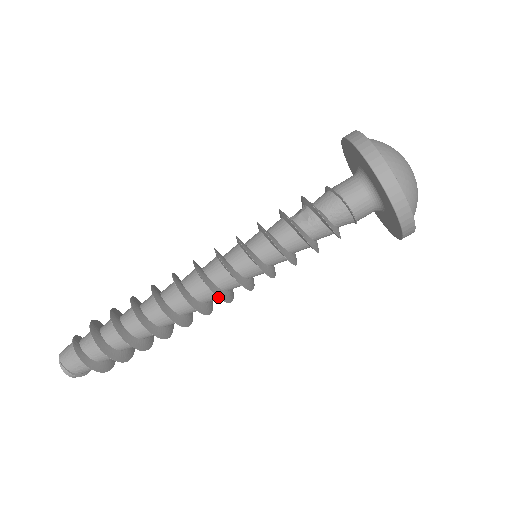
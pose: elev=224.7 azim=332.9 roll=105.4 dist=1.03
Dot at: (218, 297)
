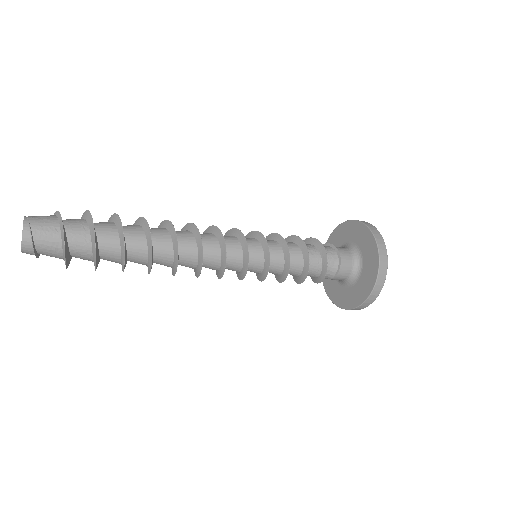
Dot at: occluded
